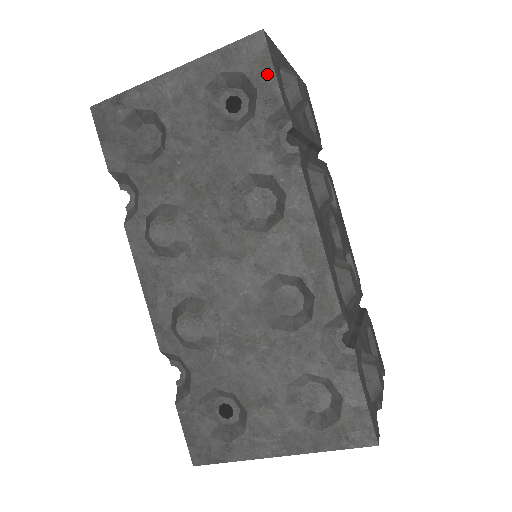
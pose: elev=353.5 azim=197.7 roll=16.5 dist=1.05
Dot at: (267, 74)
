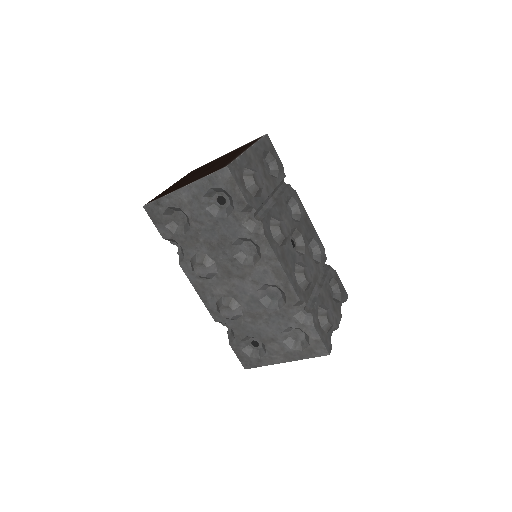
Dot at: (235, 189)
